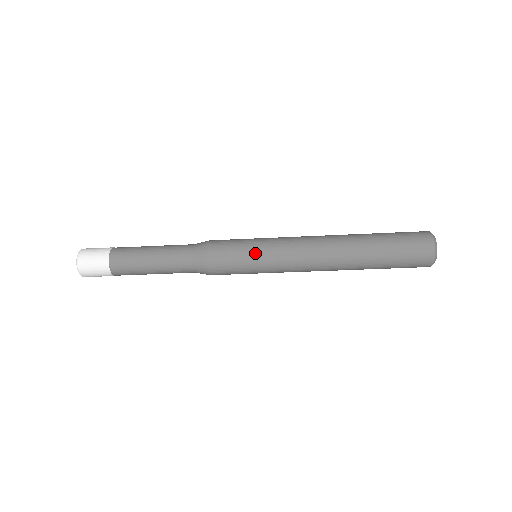
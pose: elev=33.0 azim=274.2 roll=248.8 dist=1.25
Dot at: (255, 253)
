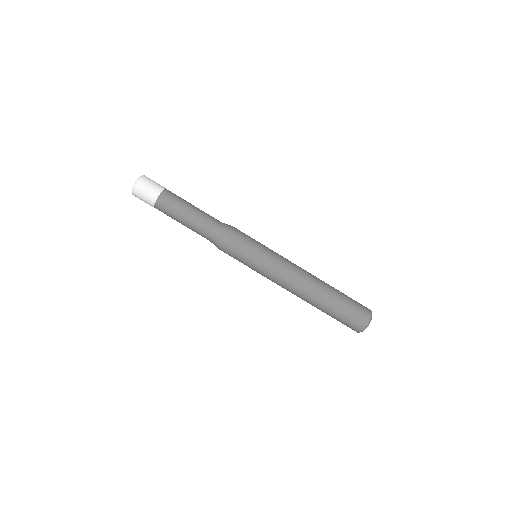
Dot at: (263, 245)
